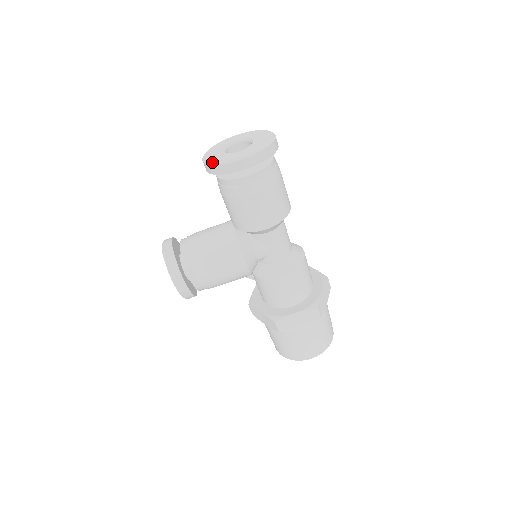
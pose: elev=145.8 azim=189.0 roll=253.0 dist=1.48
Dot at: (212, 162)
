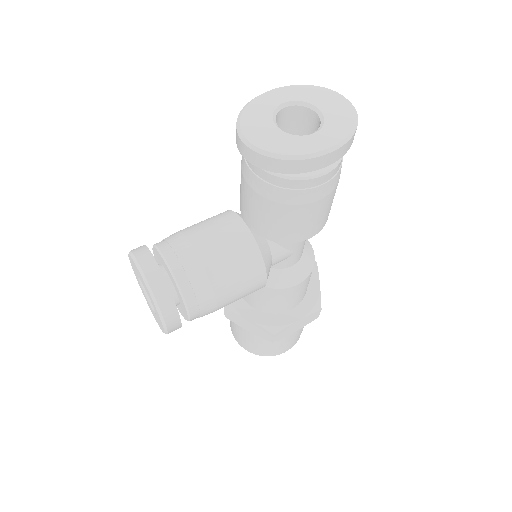
Dot at: (274, 153)
